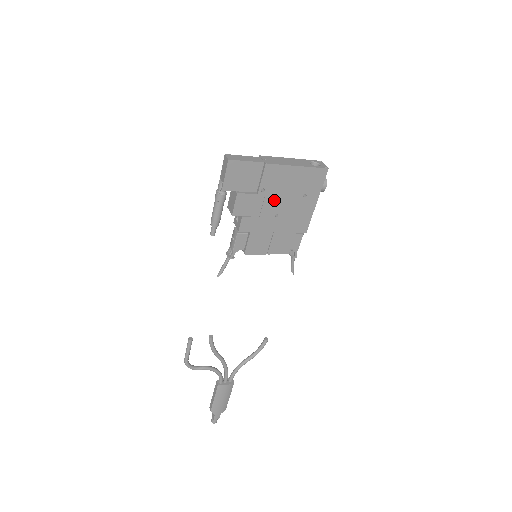
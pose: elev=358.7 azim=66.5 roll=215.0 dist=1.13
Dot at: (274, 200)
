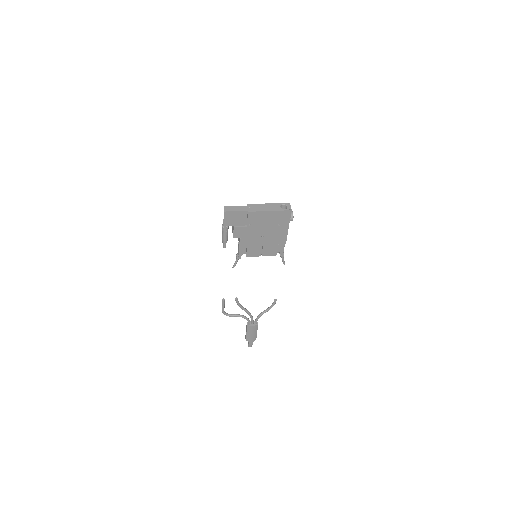
Dot at: (259, 229)
